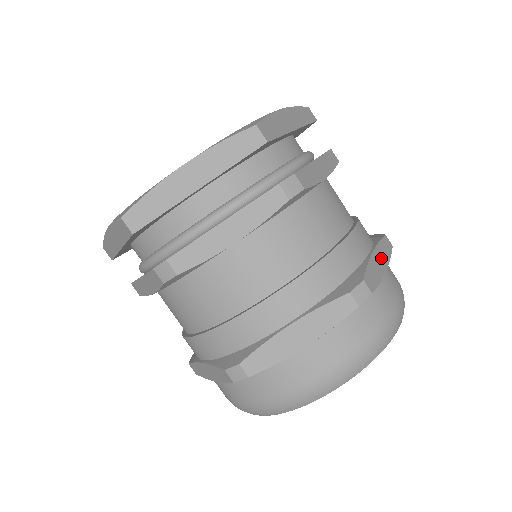
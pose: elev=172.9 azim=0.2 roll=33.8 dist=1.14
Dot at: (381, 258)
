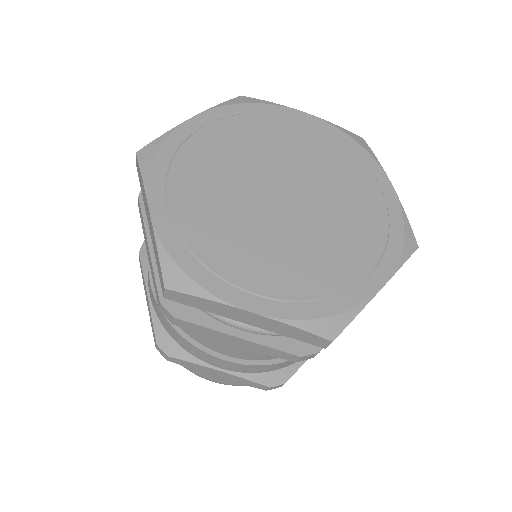
Dot at: occluded
